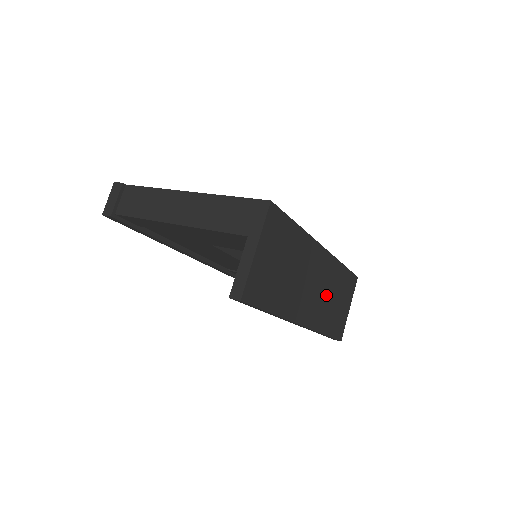
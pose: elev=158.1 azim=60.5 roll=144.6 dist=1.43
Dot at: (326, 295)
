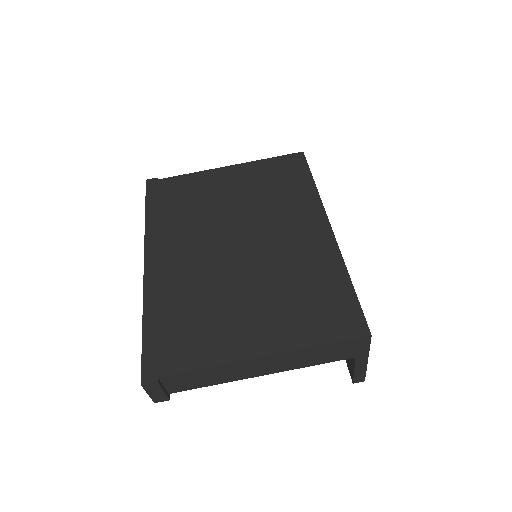
Dot at: occluded
